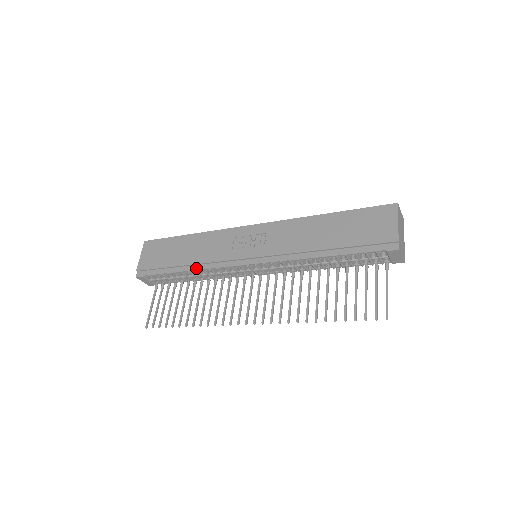
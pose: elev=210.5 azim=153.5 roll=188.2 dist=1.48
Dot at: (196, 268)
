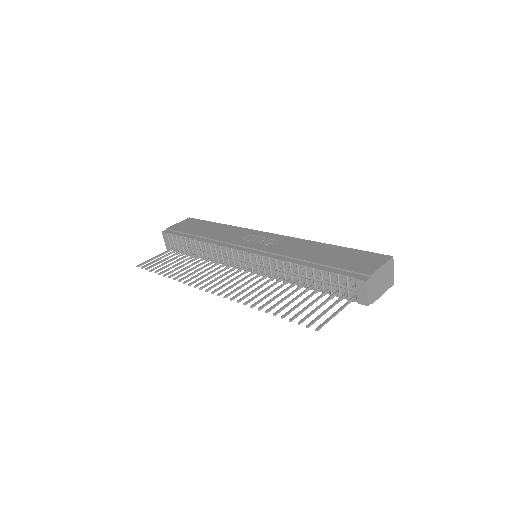
Dot at: (206, 240)
